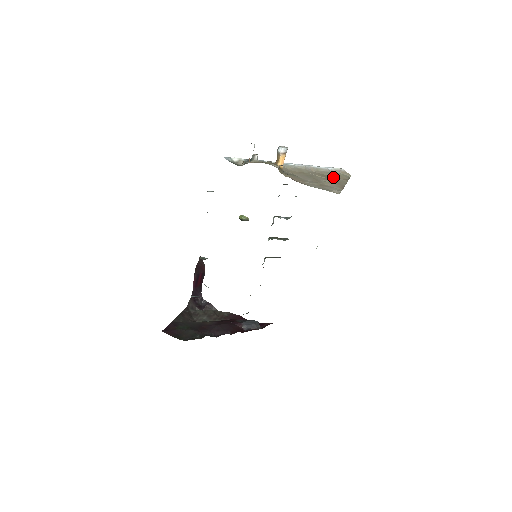
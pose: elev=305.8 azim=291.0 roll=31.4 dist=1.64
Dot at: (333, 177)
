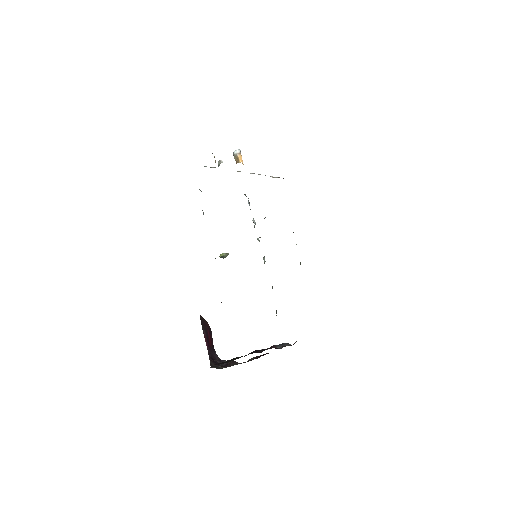
Dot at: occluded
